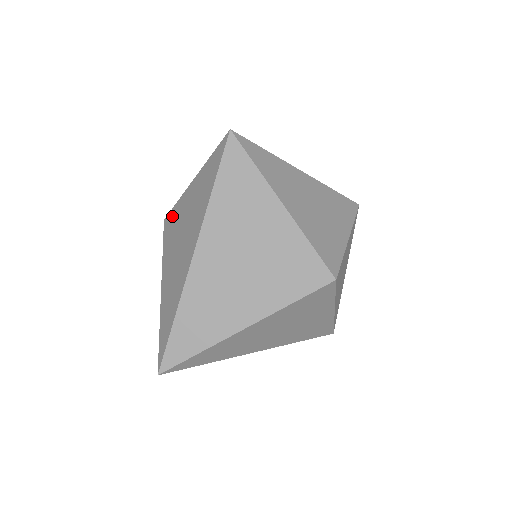
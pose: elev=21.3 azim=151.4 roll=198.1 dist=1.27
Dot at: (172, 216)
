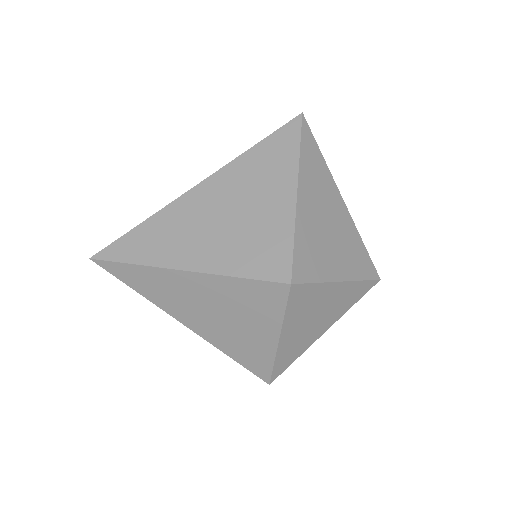
Dot at: occluded
